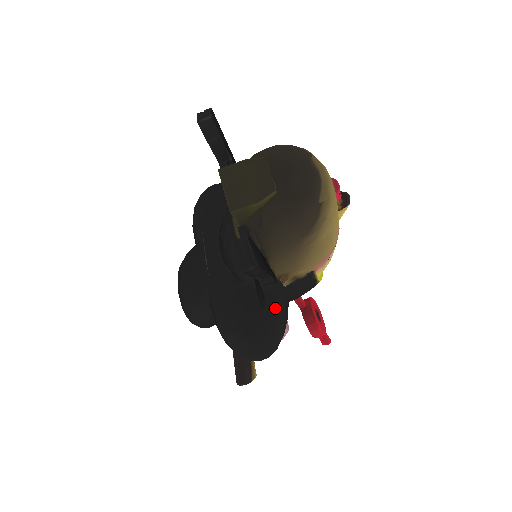
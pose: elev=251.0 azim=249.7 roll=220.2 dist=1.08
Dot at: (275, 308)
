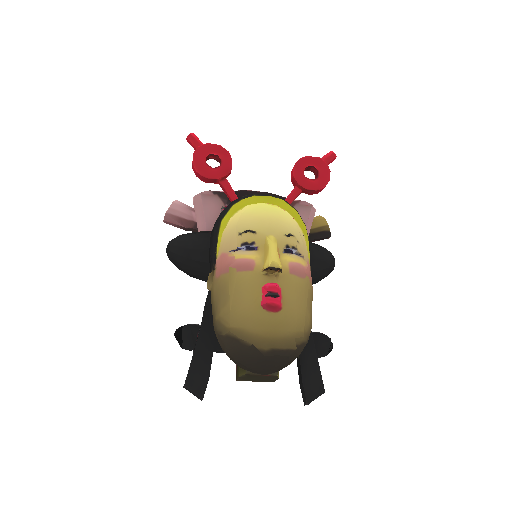
Dot at: (311, 272)
